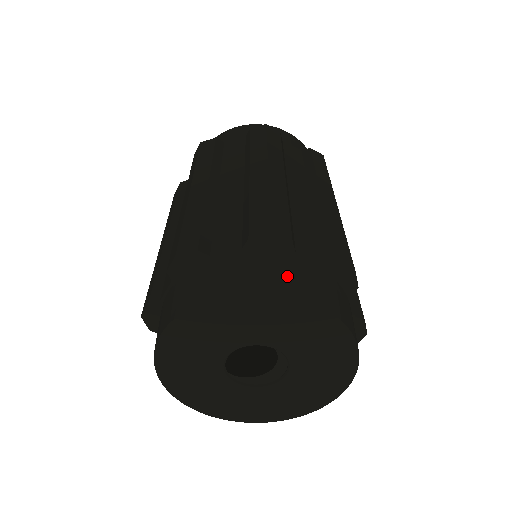
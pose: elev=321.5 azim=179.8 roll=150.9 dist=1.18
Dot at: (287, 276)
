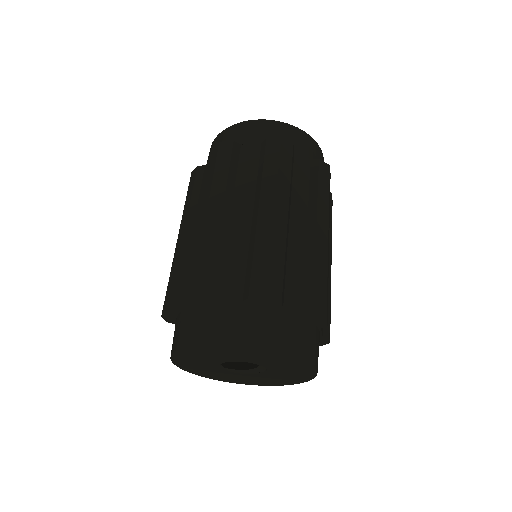
Dot at: (209, 326)
